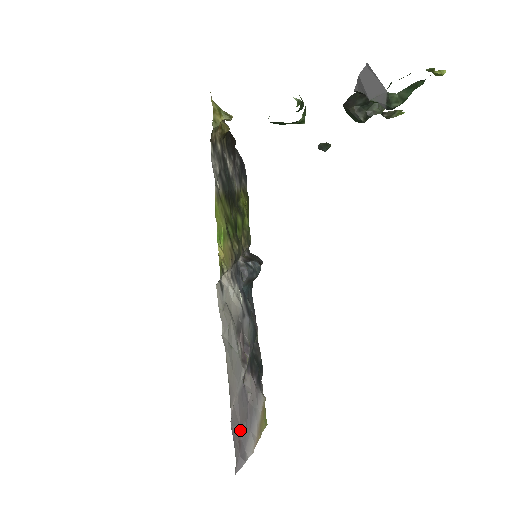
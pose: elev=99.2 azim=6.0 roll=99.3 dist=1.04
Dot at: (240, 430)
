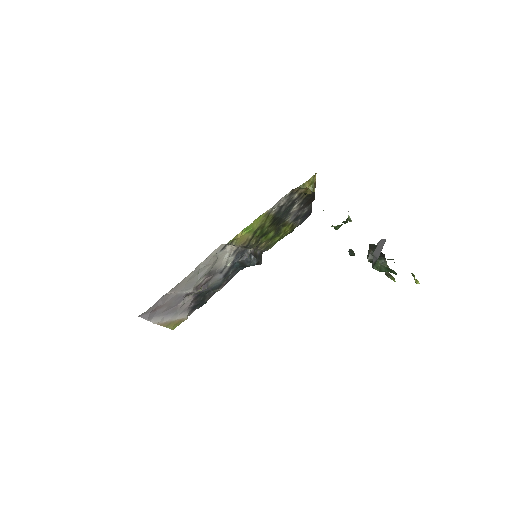
Dot at: (161, 306)
